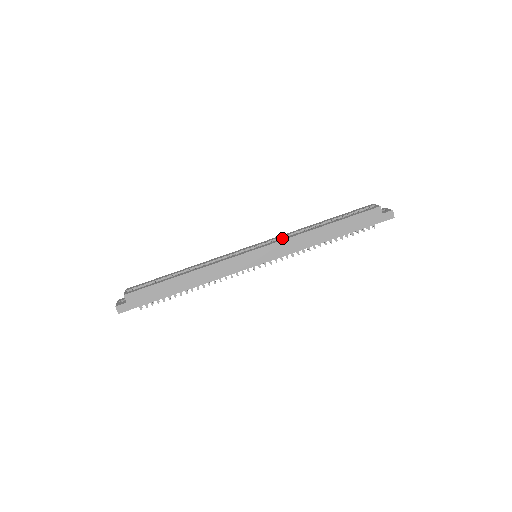
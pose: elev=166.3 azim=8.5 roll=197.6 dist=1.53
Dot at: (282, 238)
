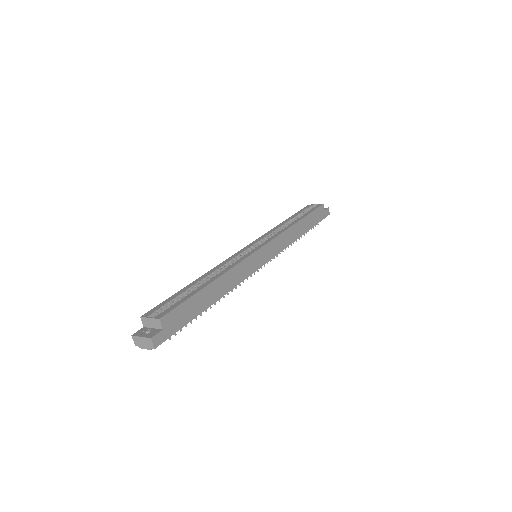
Dot at: (269, 236)
